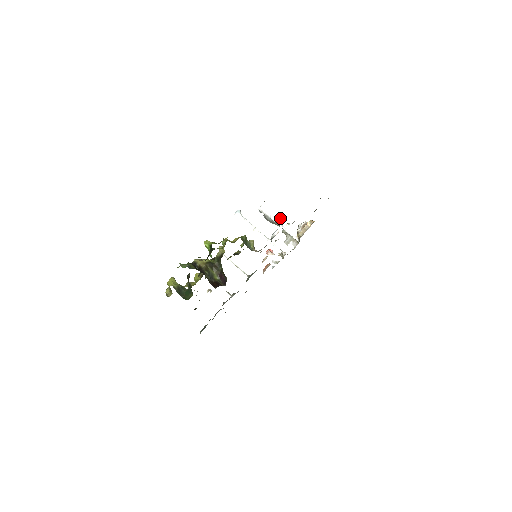
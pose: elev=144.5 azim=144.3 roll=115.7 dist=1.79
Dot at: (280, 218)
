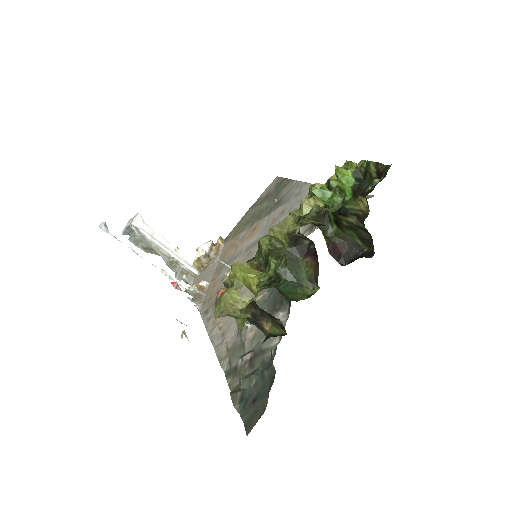
Dot at: (164, 240)
